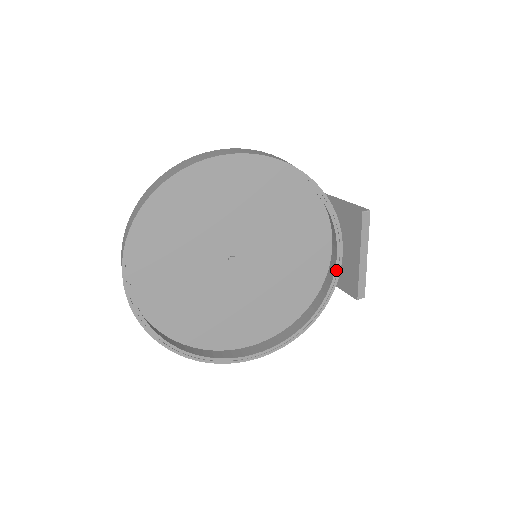
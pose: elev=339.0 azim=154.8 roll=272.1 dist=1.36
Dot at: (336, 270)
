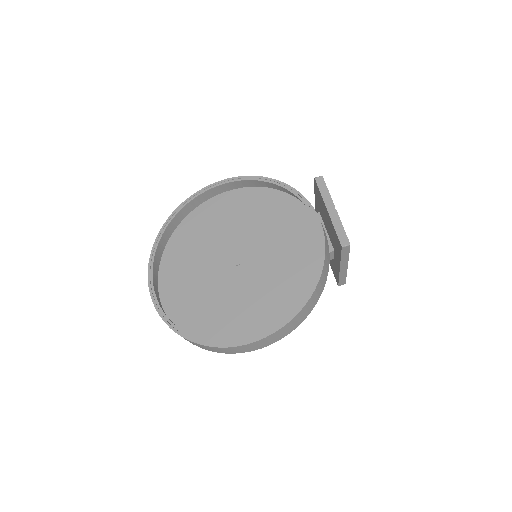
Dot at: (320, 237)
